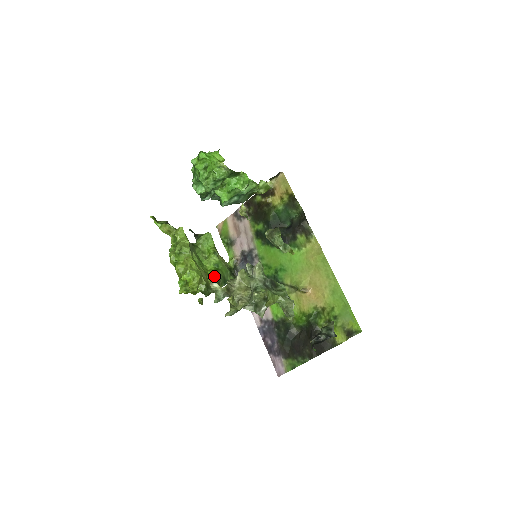
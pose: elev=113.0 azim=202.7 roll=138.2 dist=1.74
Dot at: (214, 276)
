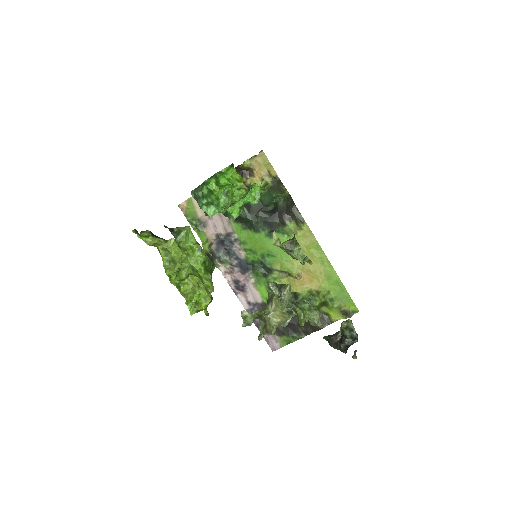
Dot at: (208, 279)
